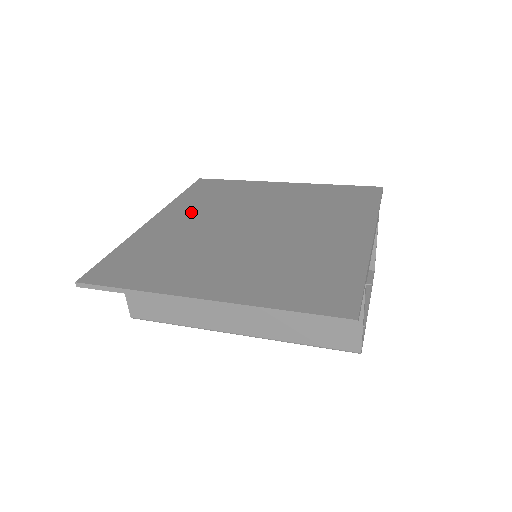
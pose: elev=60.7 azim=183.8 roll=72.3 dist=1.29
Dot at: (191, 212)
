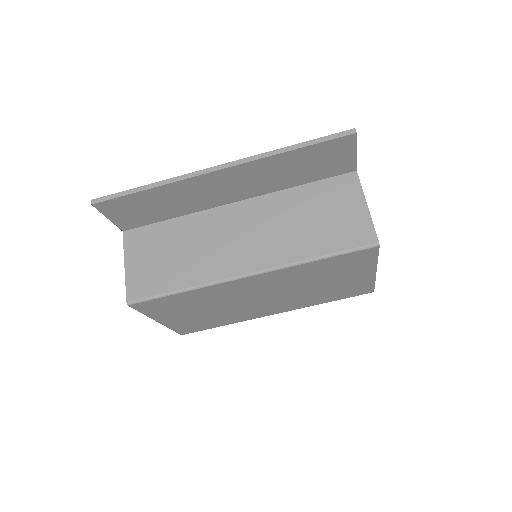
Dot at: occluded
